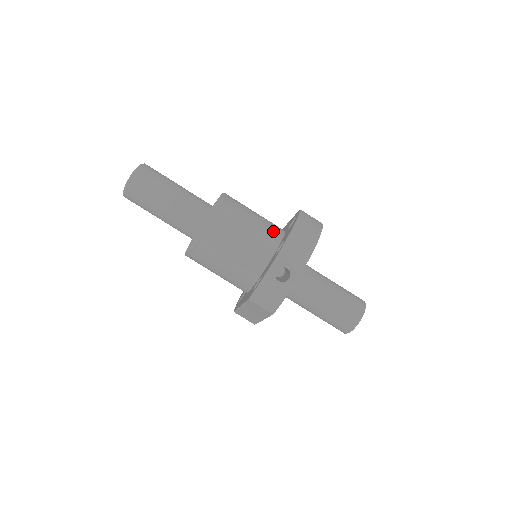
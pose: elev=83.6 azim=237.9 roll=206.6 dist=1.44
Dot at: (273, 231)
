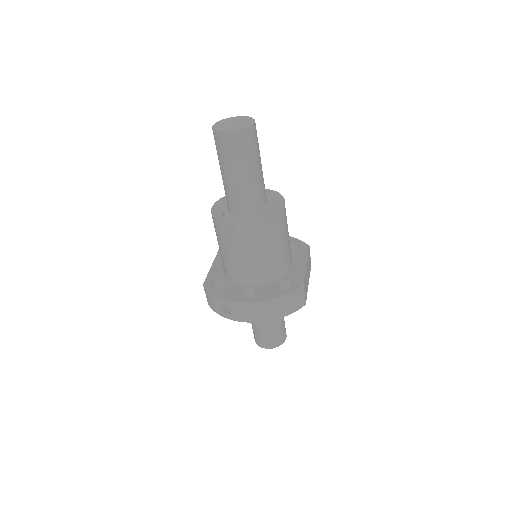
Dot at: (269, 273)
